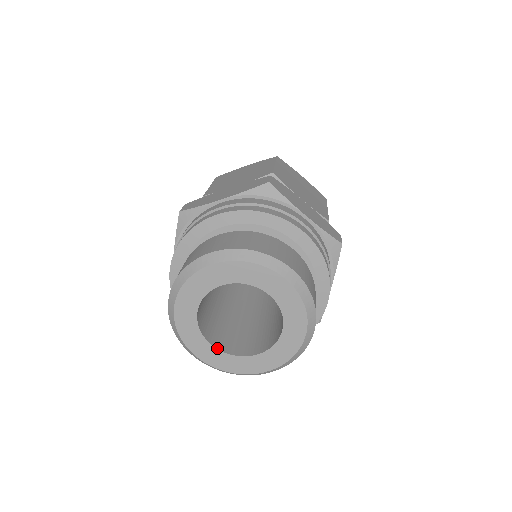
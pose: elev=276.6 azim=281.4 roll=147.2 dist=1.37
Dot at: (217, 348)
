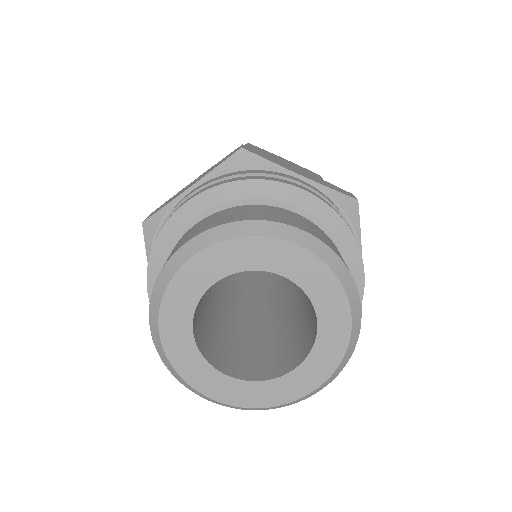
Dot at: (236, 378)
